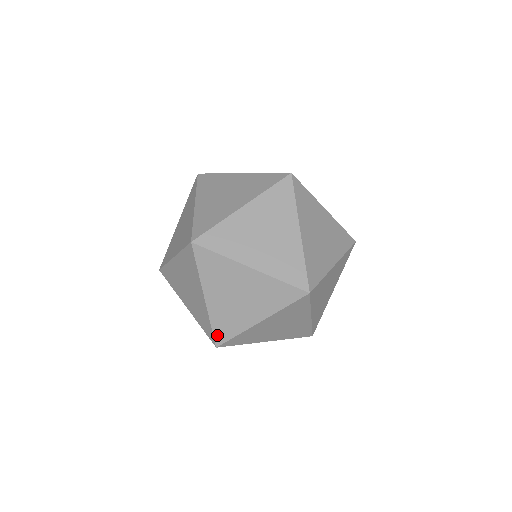
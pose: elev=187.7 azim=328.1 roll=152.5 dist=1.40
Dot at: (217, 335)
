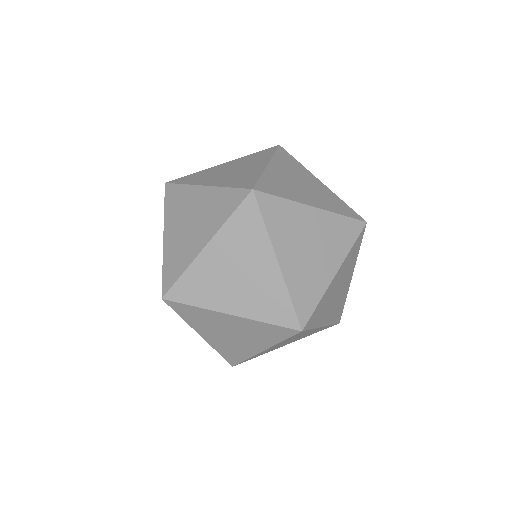
Dot at: (300, 311)
